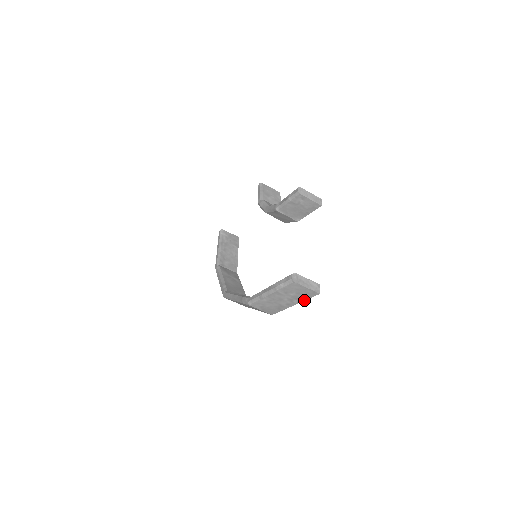
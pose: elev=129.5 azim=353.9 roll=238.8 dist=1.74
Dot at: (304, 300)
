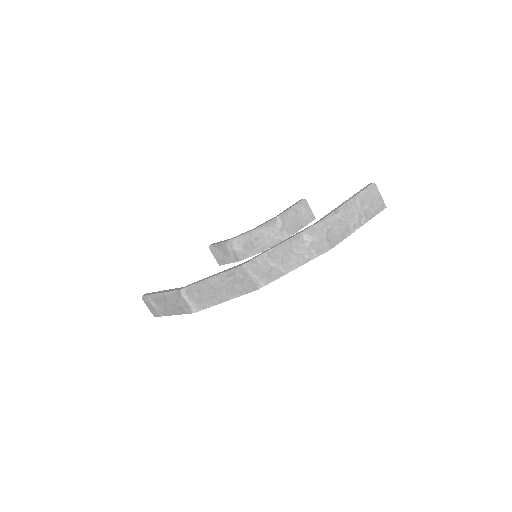
Dot at: (371, 218)
